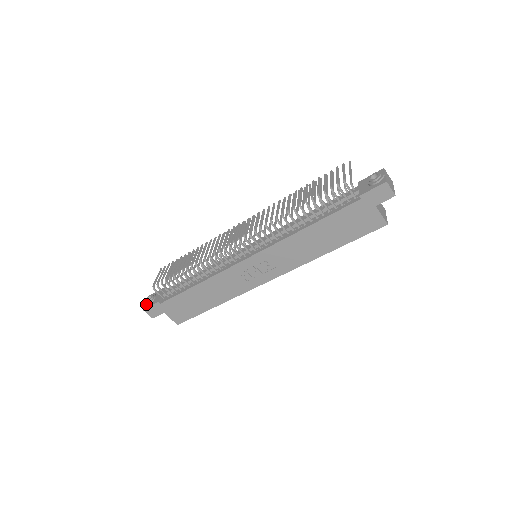
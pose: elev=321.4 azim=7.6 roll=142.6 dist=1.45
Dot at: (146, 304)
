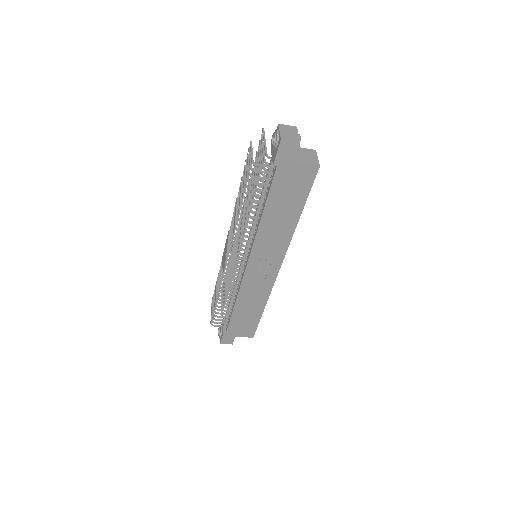
Dot at: occluded
